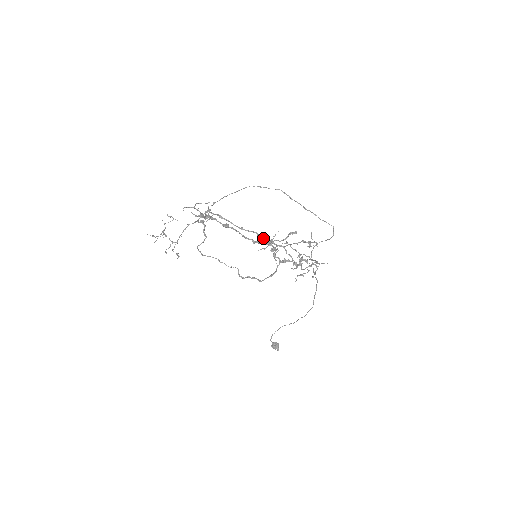
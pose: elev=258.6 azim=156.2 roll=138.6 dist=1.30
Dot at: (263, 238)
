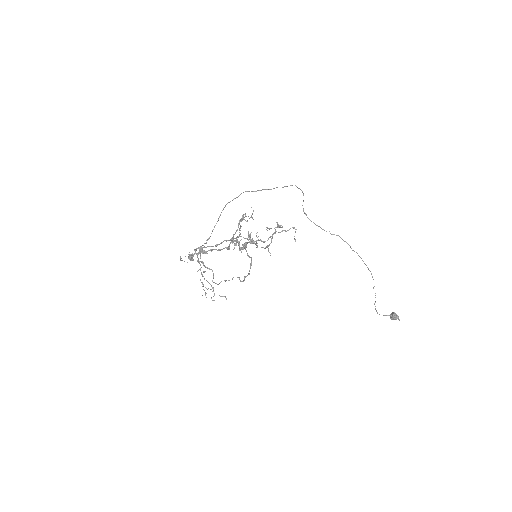
Dot at: (229, 240)
